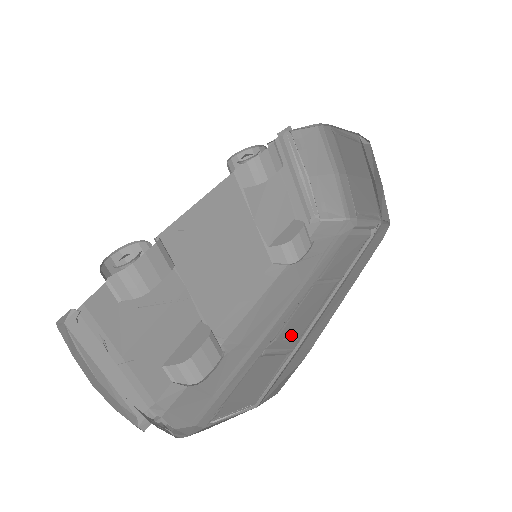
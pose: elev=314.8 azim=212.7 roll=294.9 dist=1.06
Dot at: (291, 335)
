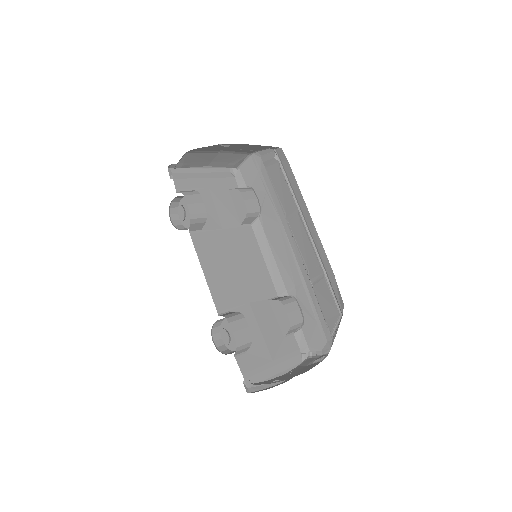
Dot at: (313, 264)
